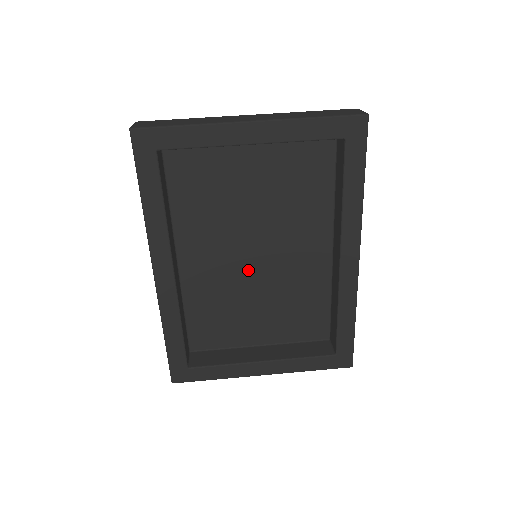
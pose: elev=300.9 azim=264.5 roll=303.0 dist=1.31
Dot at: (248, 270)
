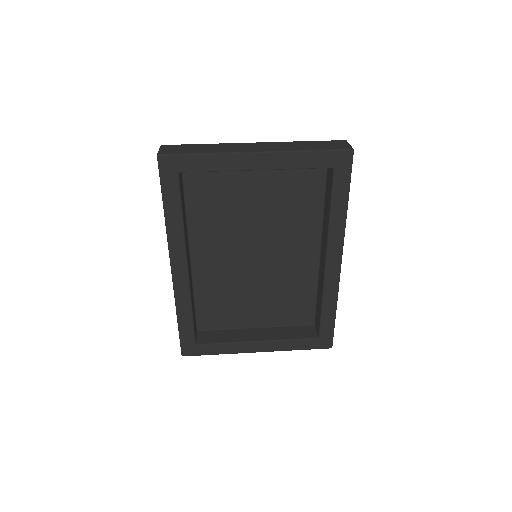
Dot at: (249, 267)
